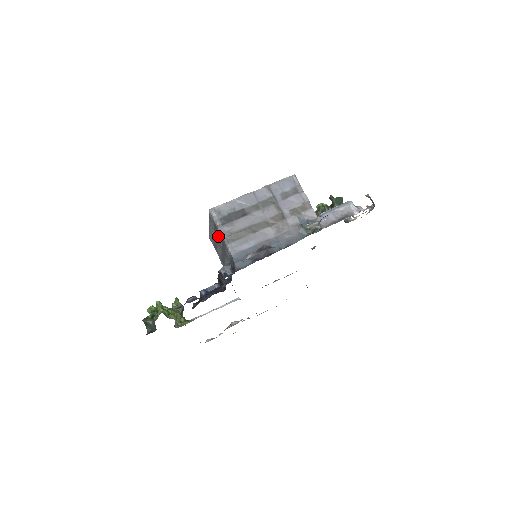
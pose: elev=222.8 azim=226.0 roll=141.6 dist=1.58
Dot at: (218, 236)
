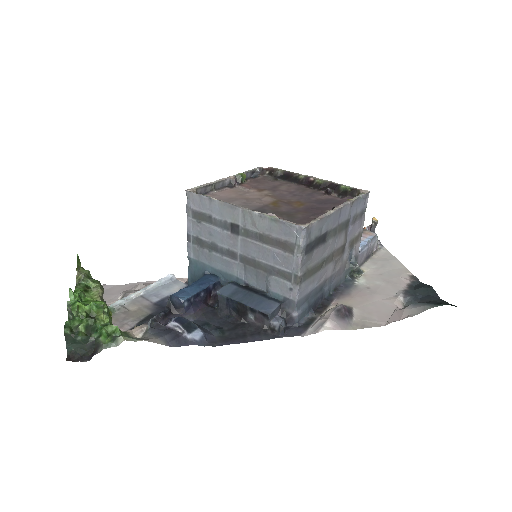
Dot at: (275, 254)
